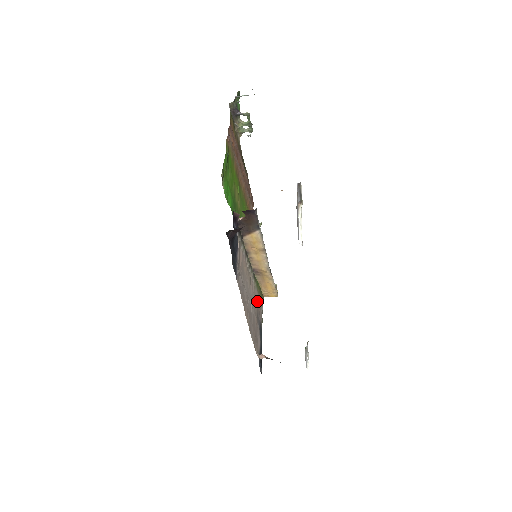
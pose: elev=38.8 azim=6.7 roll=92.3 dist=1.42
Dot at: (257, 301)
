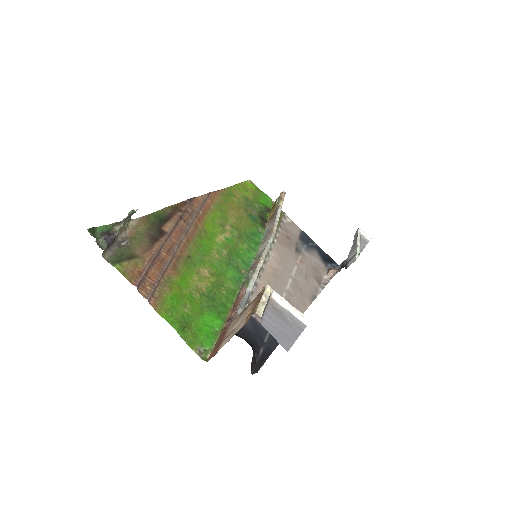
Dot at: (284, 241)
